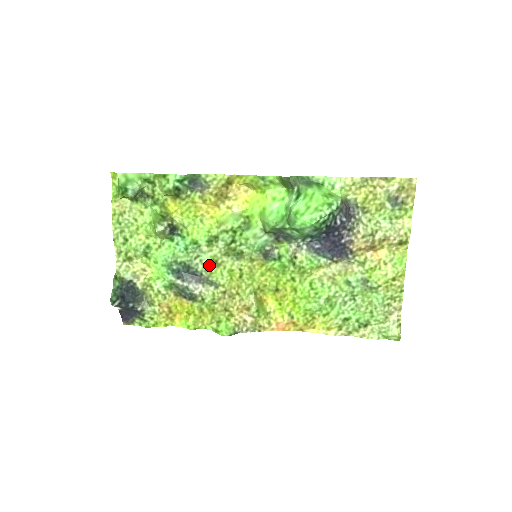
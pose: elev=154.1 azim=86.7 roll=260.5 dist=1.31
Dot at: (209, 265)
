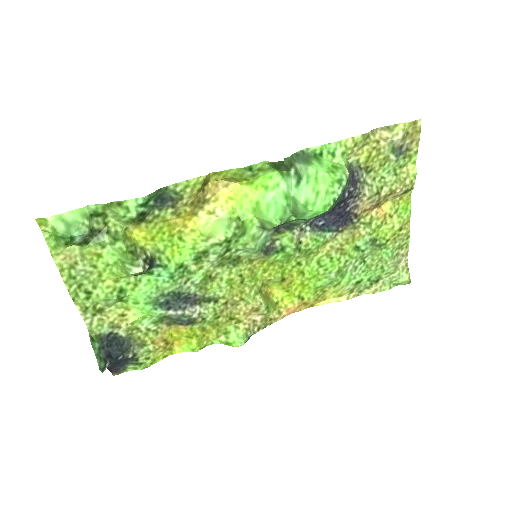
Dot at: (203, 283)
